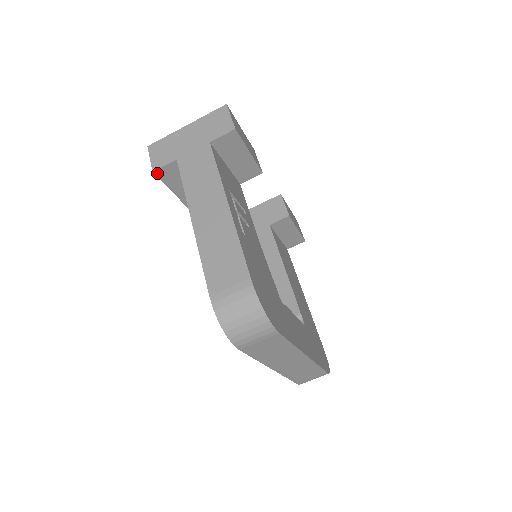
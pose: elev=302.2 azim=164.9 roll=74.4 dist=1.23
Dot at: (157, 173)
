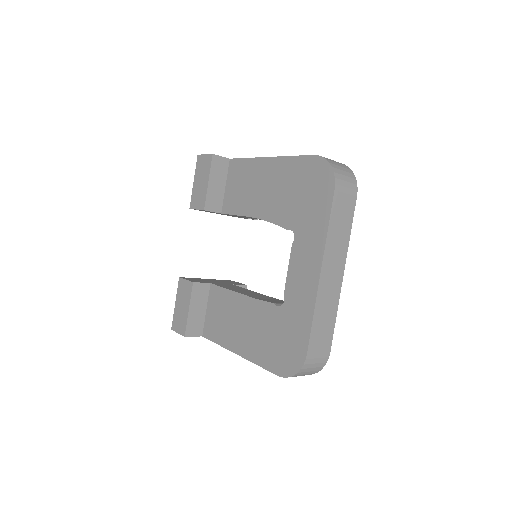
Dot at: (214, 158)
